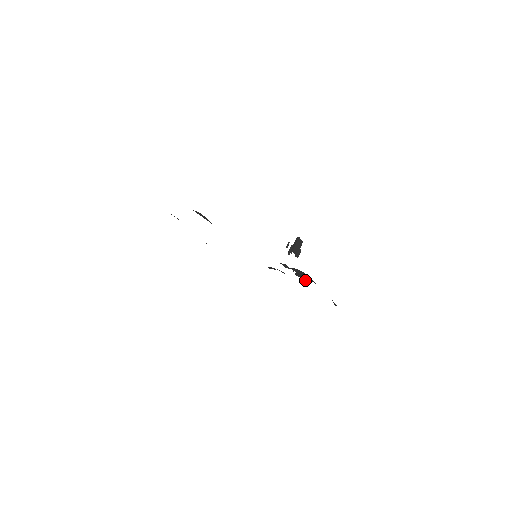
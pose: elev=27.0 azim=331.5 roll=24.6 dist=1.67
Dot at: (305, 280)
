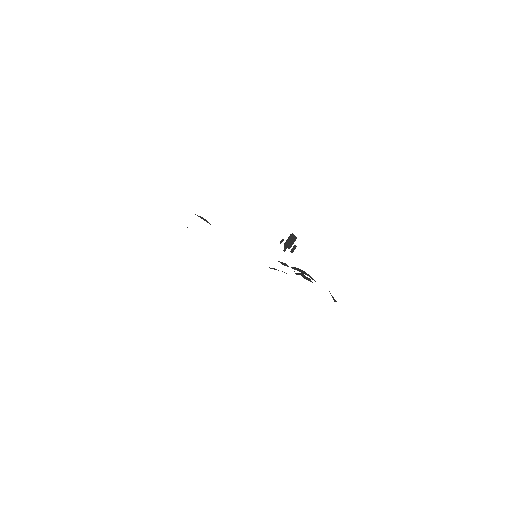
Dot at: (306, 279)
